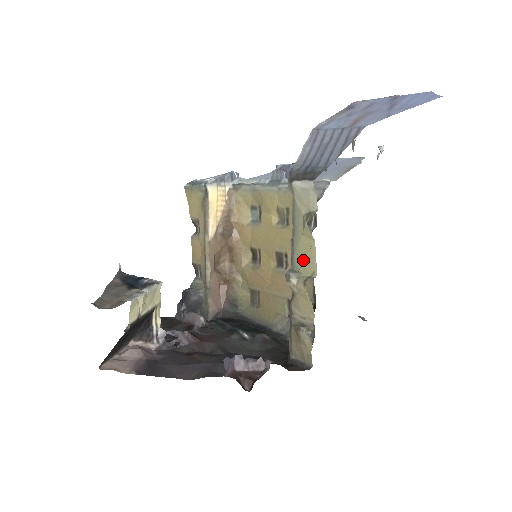
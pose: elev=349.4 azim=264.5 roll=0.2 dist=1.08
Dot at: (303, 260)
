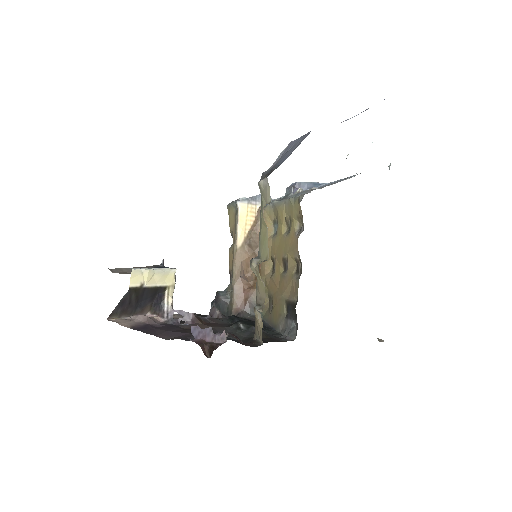
Dot at: (263, 247)
